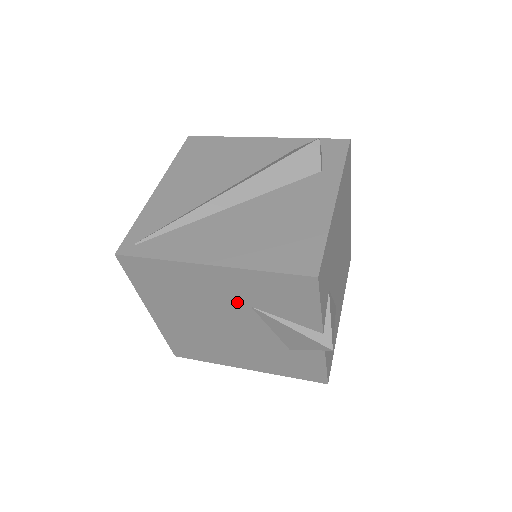
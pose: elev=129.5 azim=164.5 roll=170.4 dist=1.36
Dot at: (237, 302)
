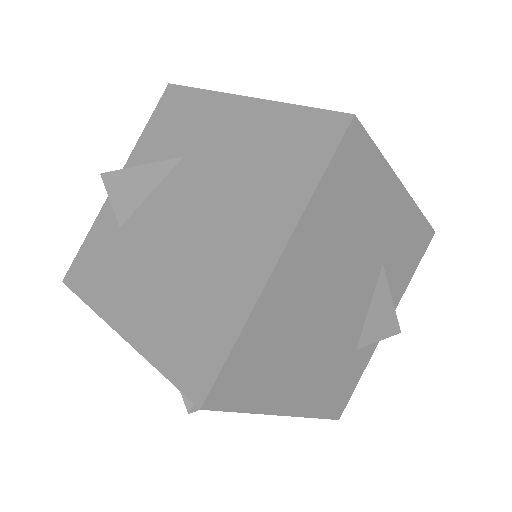
Dot at: (379, 254)
